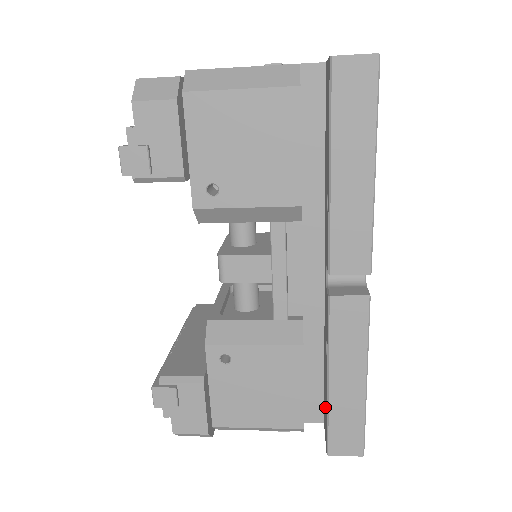
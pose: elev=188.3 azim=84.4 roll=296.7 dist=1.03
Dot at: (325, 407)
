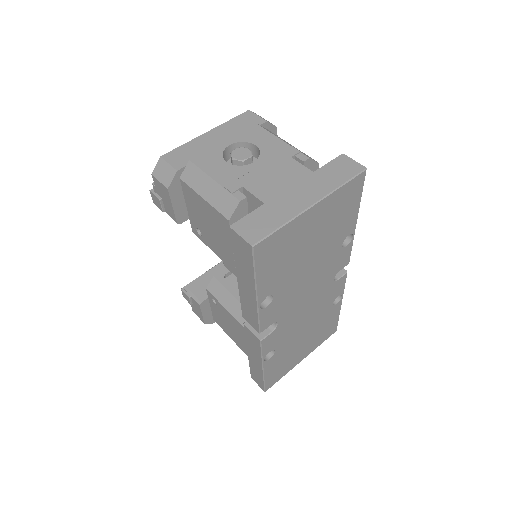
Dot at: occluded
